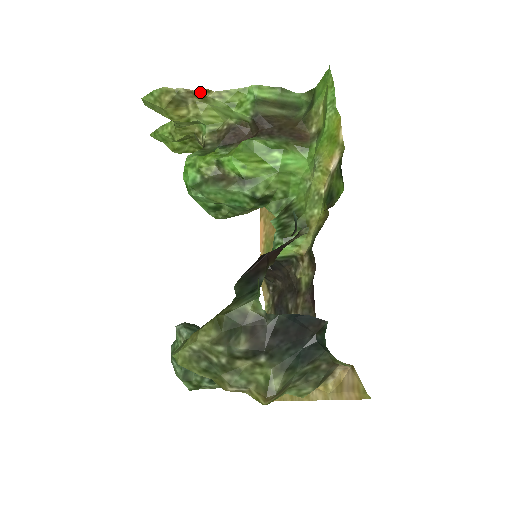
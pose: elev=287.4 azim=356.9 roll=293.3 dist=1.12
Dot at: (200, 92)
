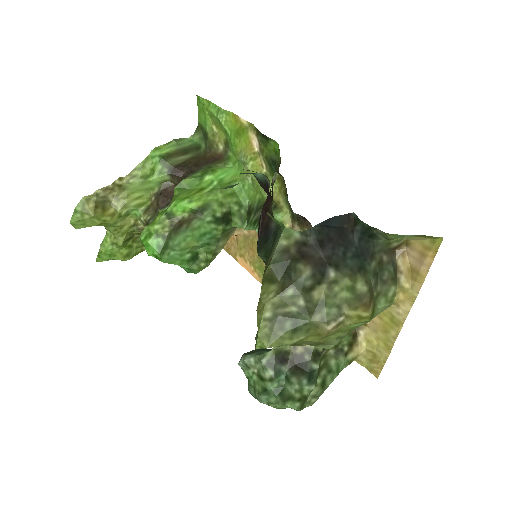
Dot at: (114, 184)
